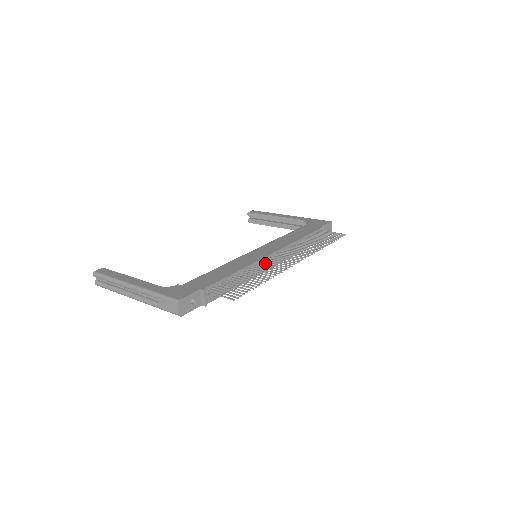
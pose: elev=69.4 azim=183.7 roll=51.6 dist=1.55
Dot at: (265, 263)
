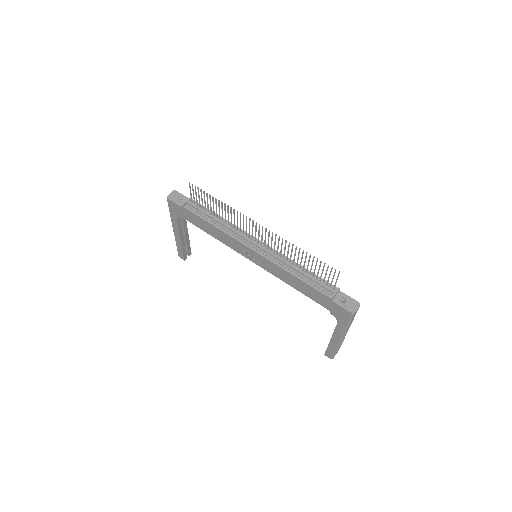
Dot at: (247, 237)
